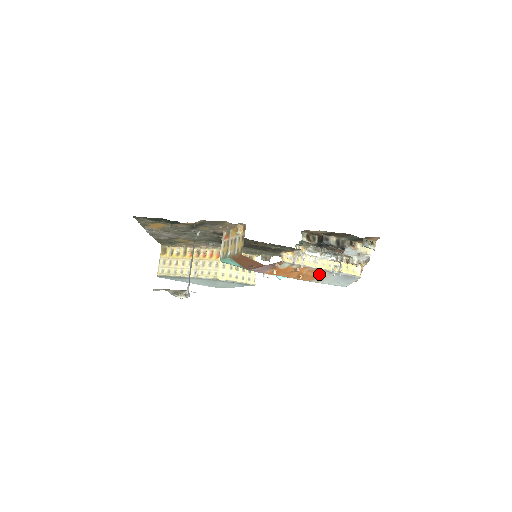
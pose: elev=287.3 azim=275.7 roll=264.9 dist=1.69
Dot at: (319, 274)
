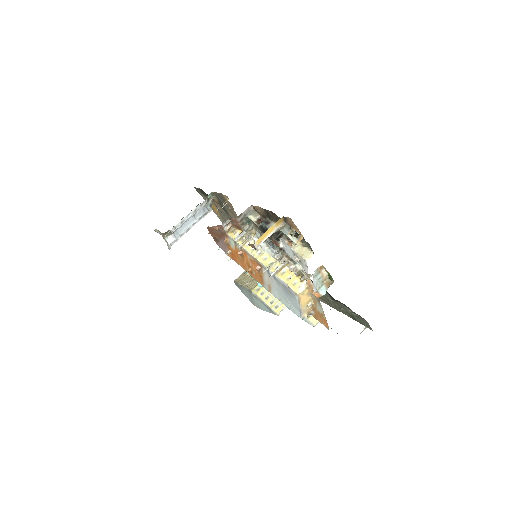
Dot at: (256, 267)
